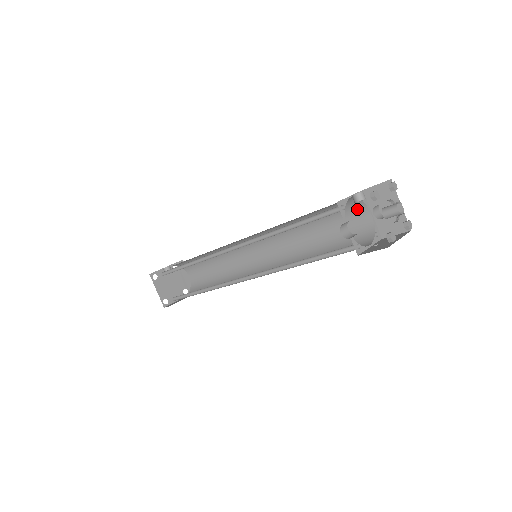
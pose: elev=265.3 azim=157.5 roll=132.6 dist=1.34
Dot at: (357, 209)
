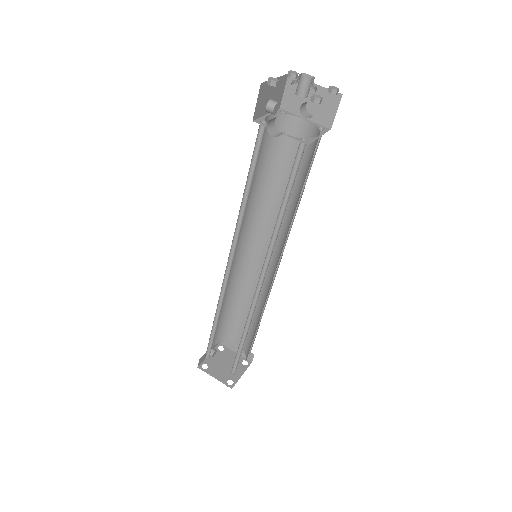
Dot at: (289, 127)
